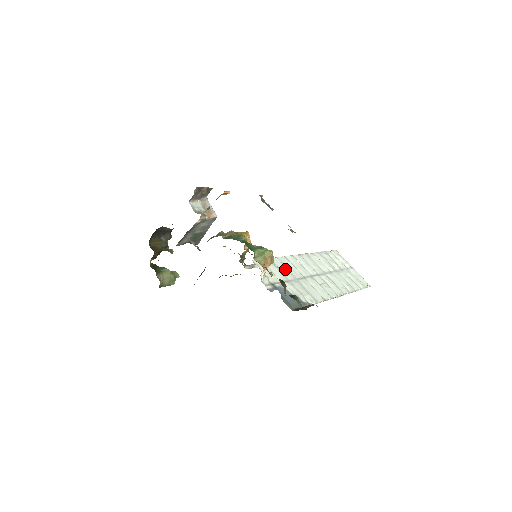
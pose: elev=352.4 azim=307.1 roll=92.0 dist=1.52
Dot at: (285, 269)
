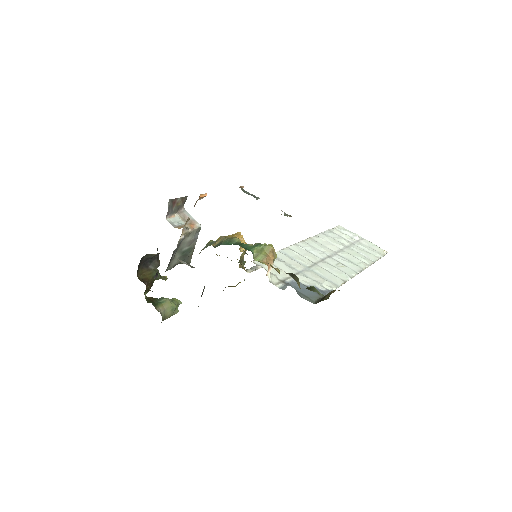
Dot at: (292, 261)
